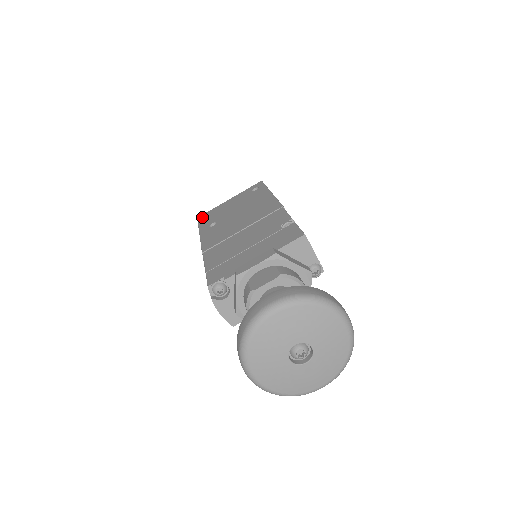
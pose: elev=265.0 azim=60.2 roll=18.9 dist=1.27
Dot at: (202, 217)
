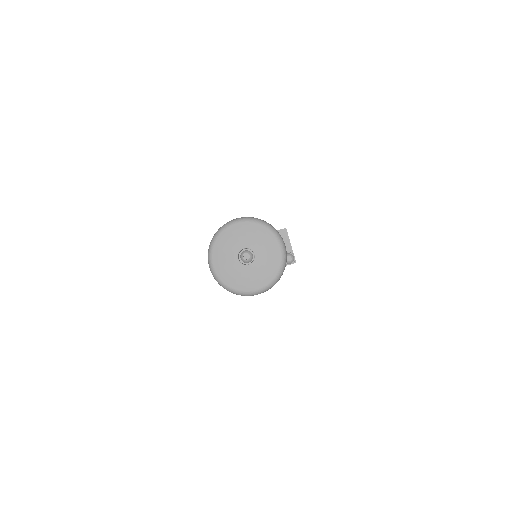
Dot at: occluded
